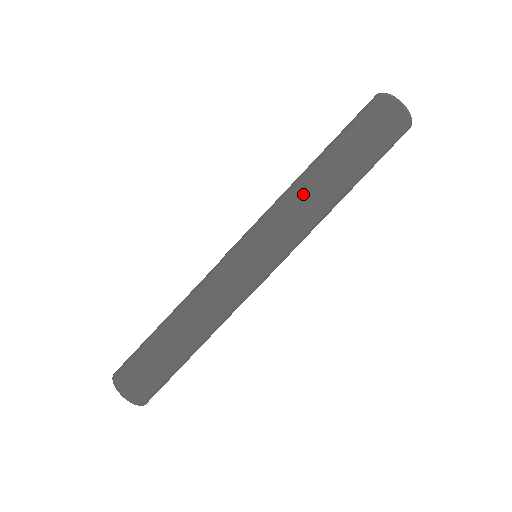
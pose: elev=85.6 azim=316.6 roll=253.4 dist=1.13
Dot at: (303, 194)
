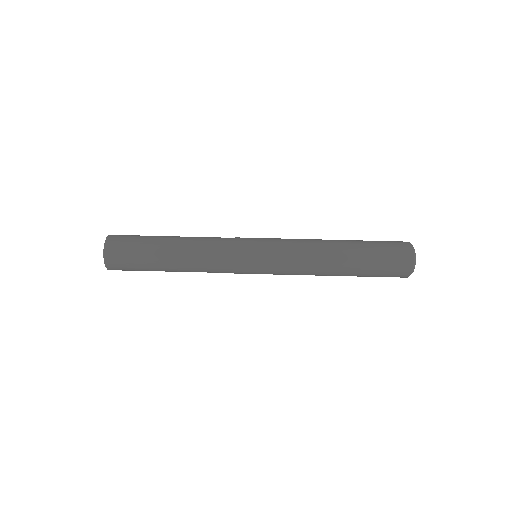
Dot at: (315, 269)
